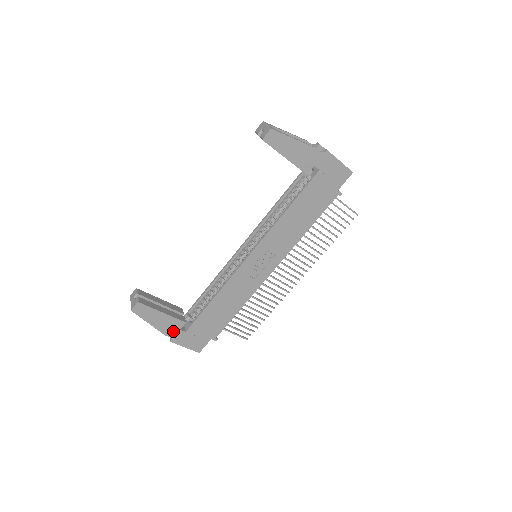
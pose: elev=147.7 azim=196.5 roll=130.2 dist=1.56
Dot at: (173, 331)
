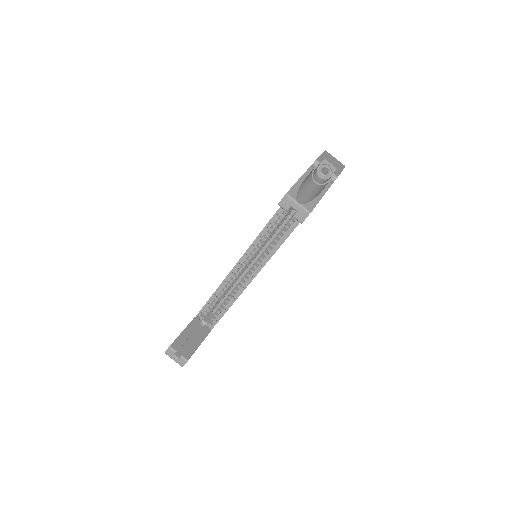
Dot at: occluded
